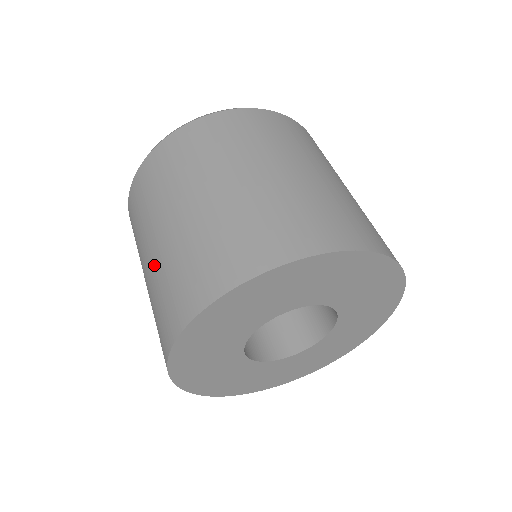
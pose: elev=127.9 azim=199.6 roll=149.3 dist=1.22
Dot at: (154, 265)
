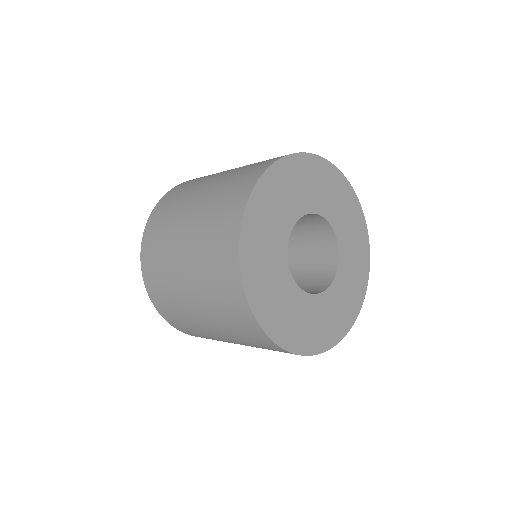
Dot at: (235, 169)
